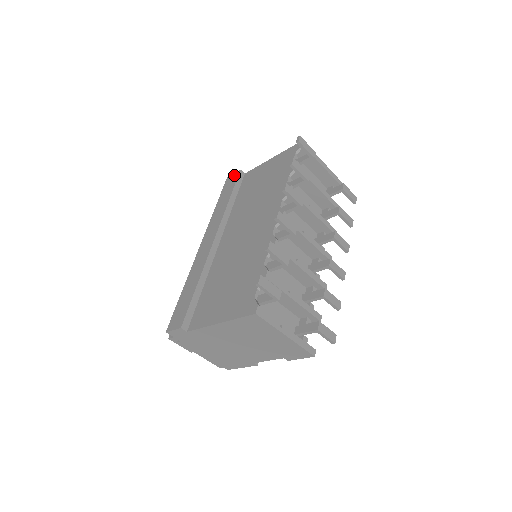
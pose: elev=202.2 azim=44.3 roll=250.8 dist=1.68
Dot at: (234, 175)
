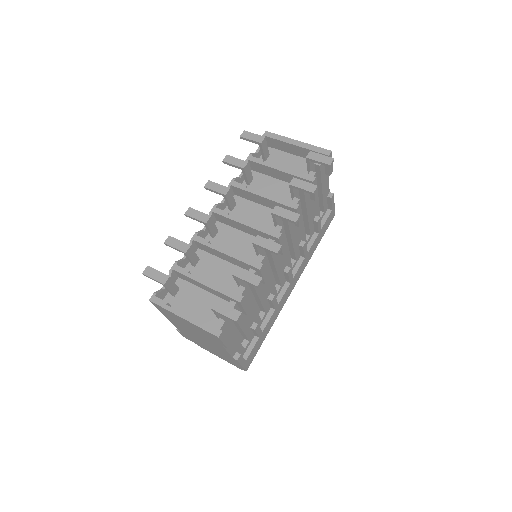
Dot at: occluded
